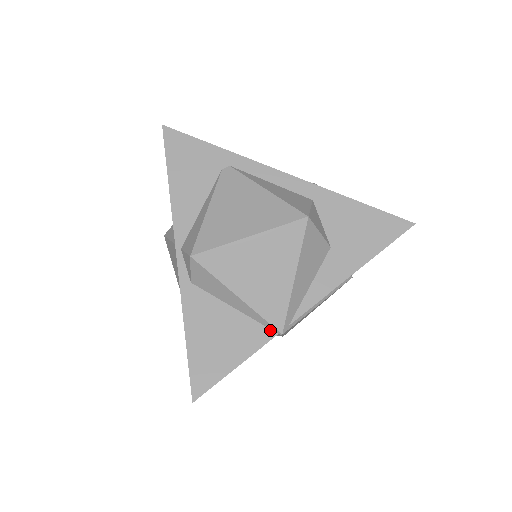
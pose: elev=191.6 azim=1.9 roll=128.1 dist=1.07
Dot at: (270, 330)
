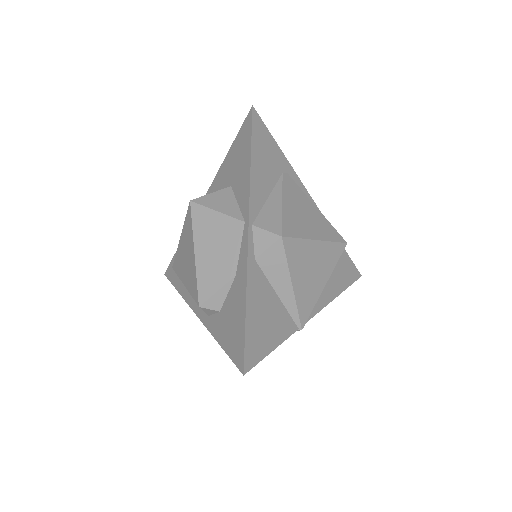
Dot at: (295, 324)
